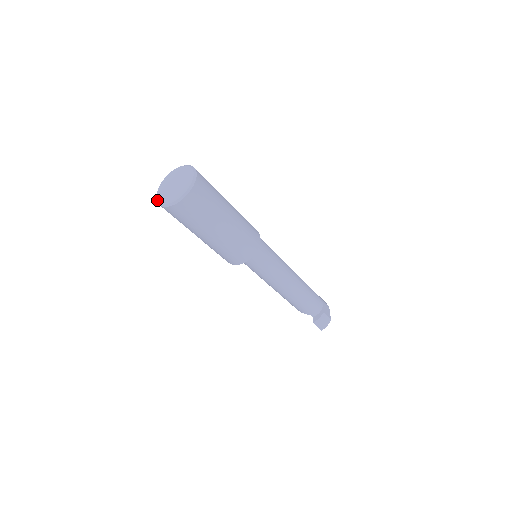
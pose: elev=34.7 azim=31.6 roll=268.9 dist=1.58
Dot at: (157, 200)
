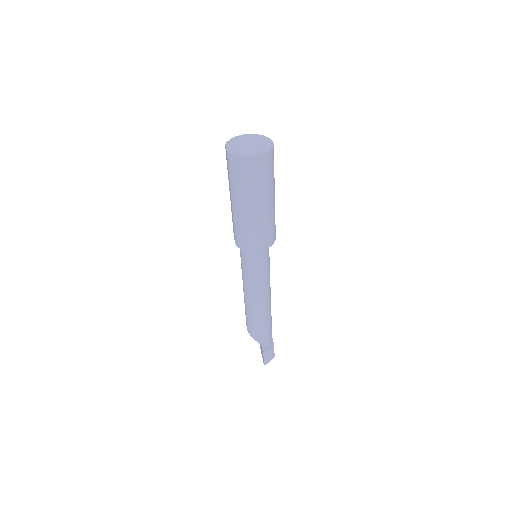
Dot at: (229, 150)
